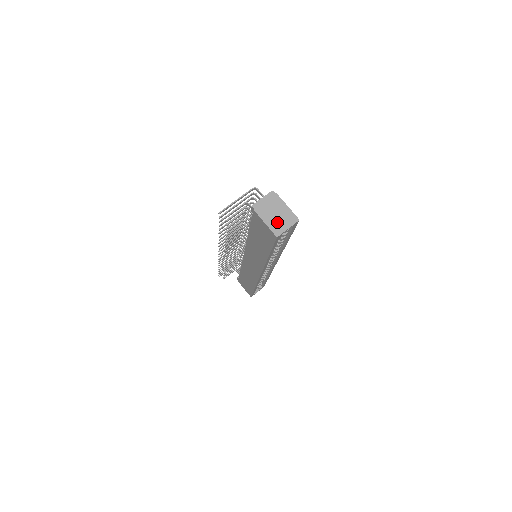
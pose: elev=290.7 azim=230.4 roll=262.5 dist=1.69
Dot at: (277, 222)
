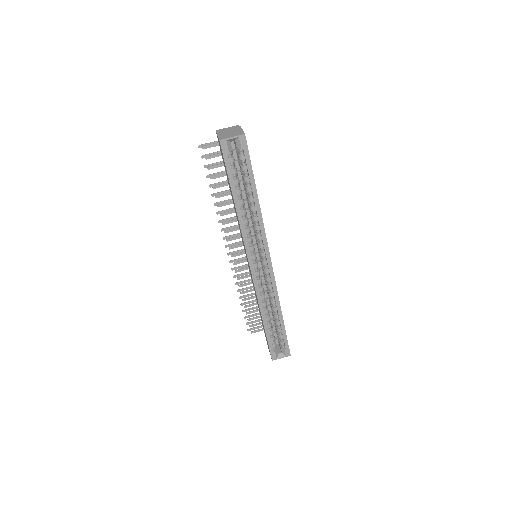
Dot at: (227, 135)
